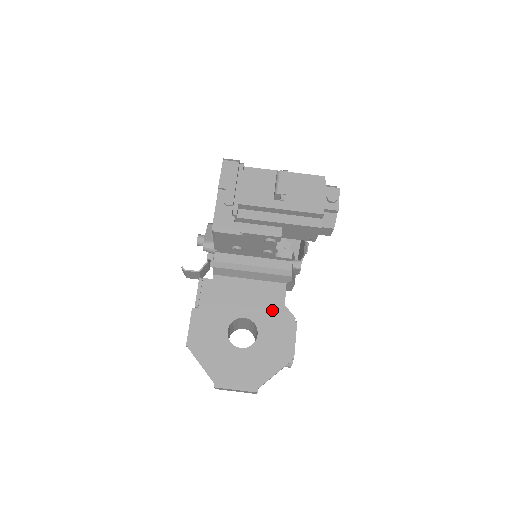
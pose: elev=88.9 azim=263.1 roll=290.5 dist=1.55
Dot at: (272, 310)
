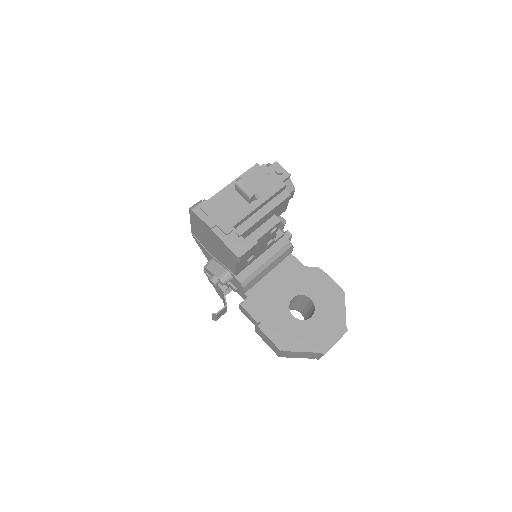
Dot at: (302, 277)
